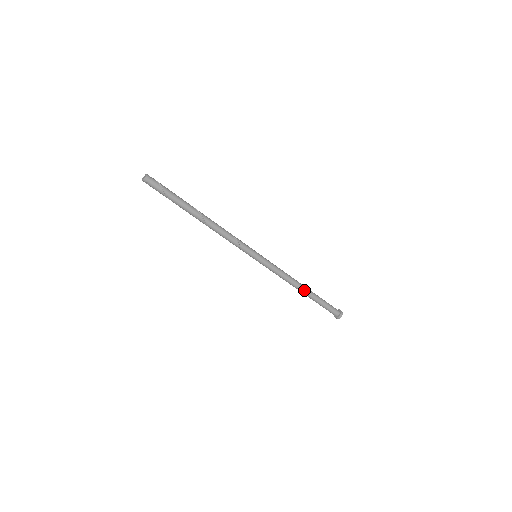
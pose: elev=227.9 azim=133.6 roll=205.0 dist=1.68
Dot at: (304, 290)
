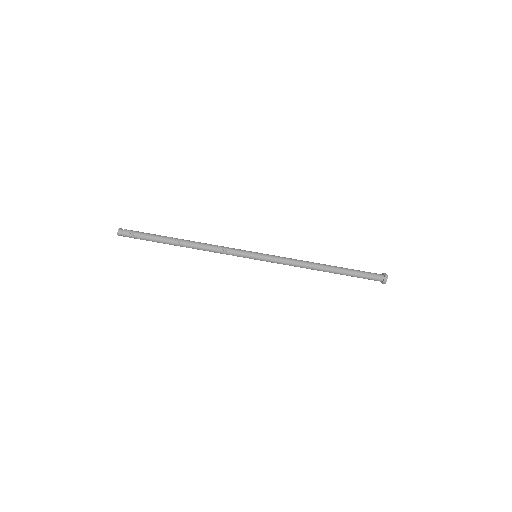
Dot at: (325, 271)
